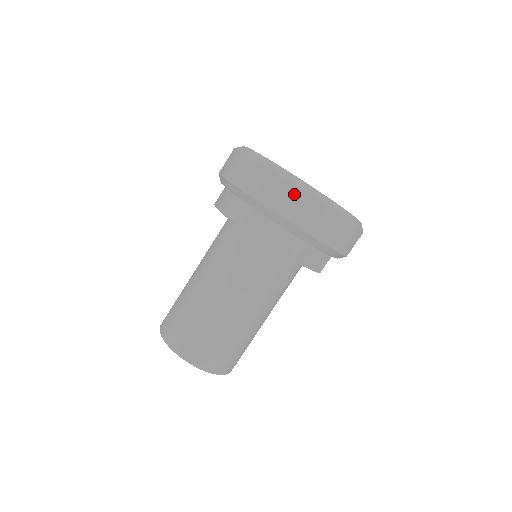
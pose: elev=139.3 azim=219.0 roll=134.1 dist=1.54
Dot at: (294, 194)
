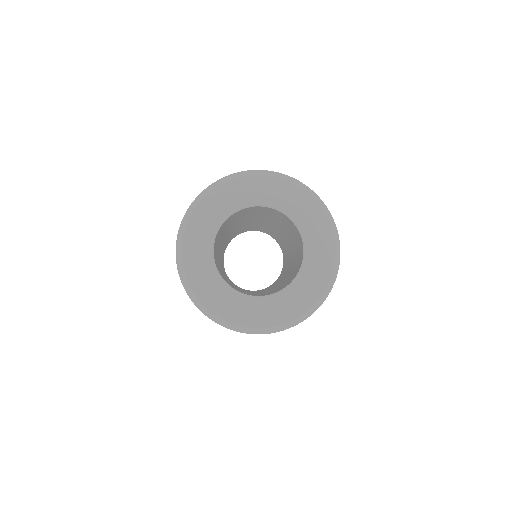
Dot at: occluded
